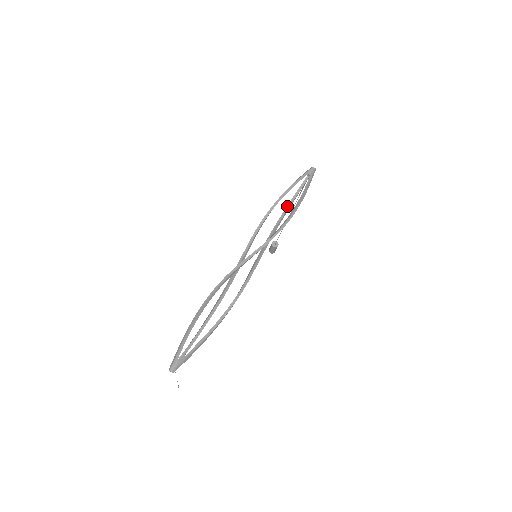
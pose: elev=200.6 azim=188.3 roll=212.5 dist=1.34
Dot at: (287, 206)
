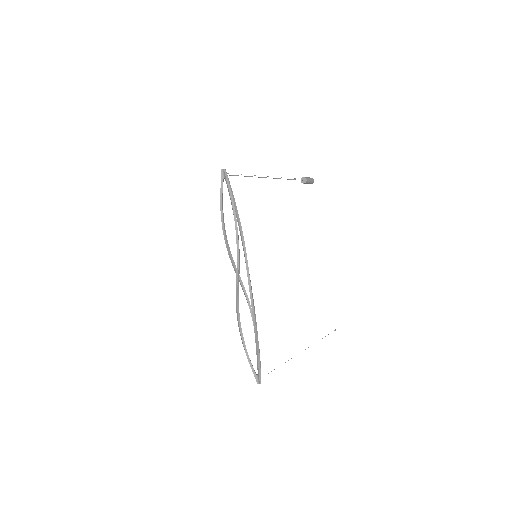
Dot at: occluded
